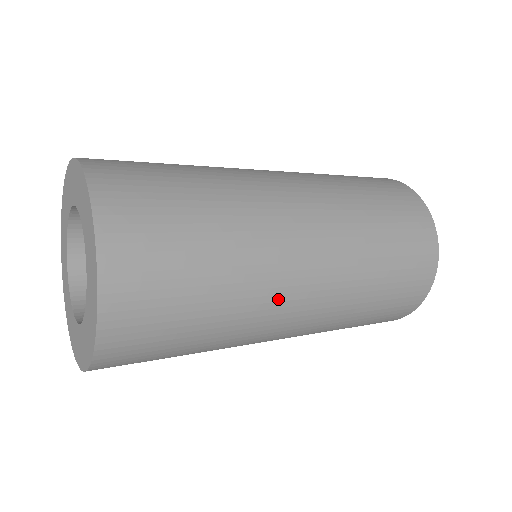
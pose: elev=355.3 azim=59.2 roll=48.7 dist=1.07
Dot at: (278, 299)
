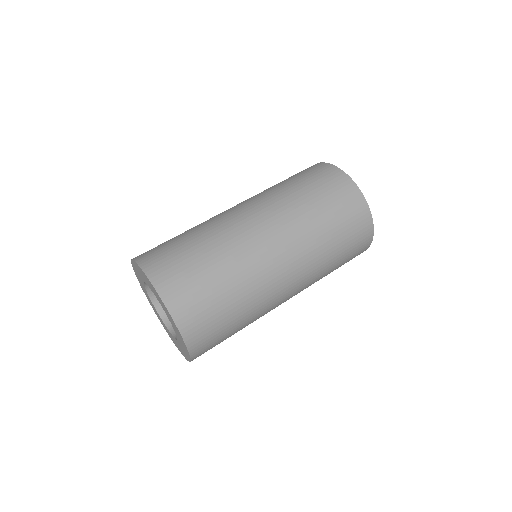
Dot at: occluded
